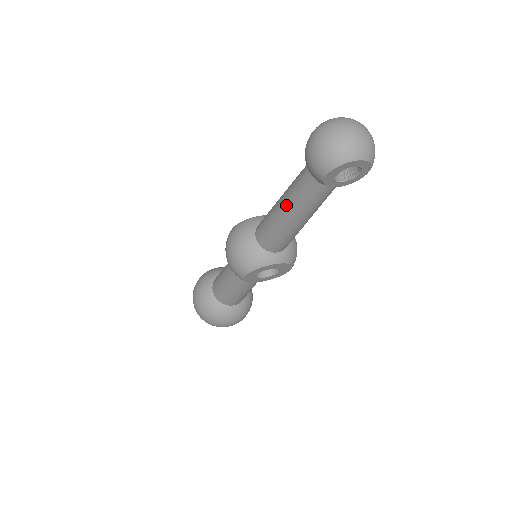
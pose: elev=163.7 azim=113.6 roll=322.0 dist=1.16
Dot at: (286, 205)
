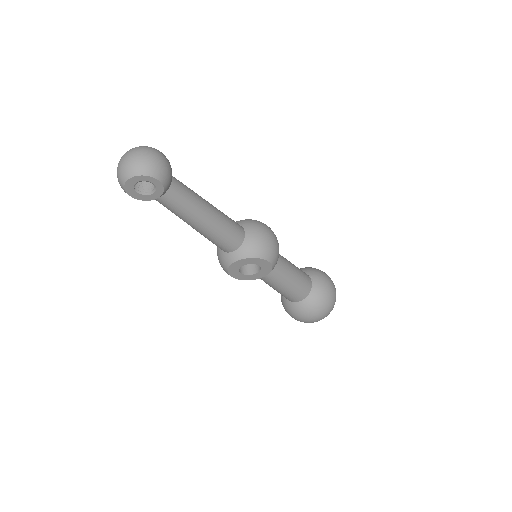
Dot at: occluded
